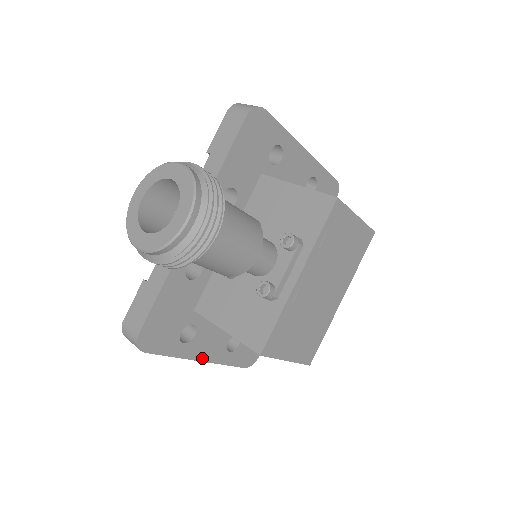
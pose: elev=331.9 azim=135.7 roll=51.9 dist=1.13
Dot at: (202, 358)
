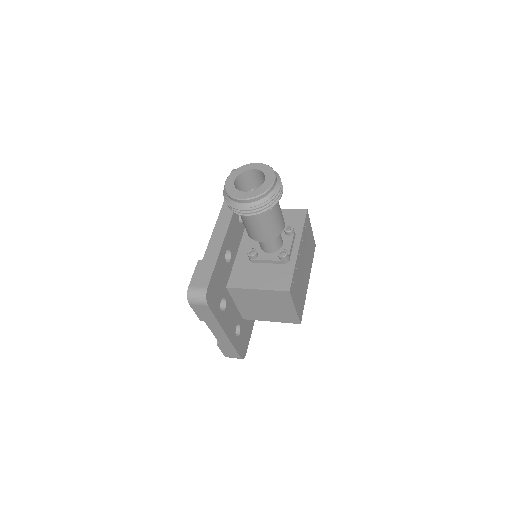
Dot at: (226, 332)
